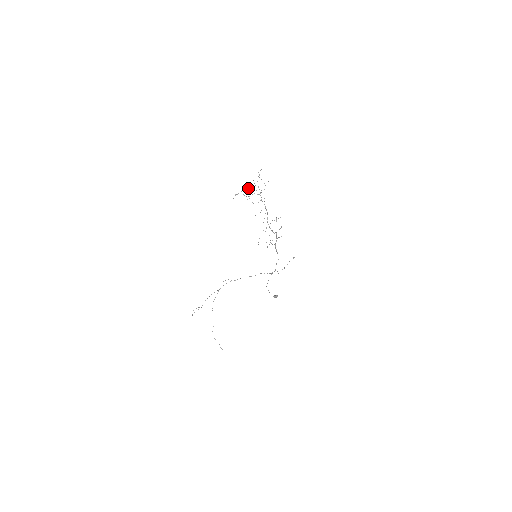
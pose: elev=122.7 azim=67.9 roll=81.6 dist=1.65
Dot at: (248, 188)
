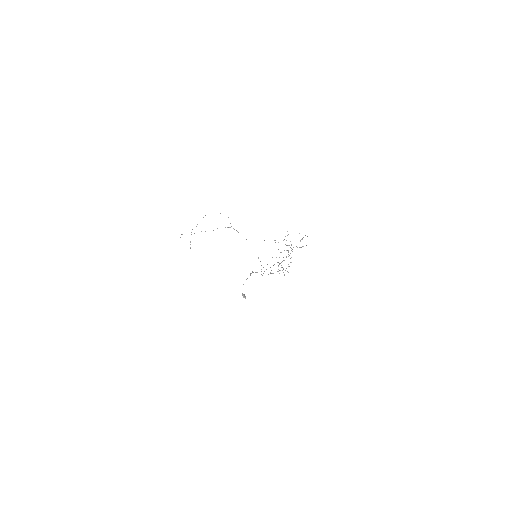
Dot at: occluded
